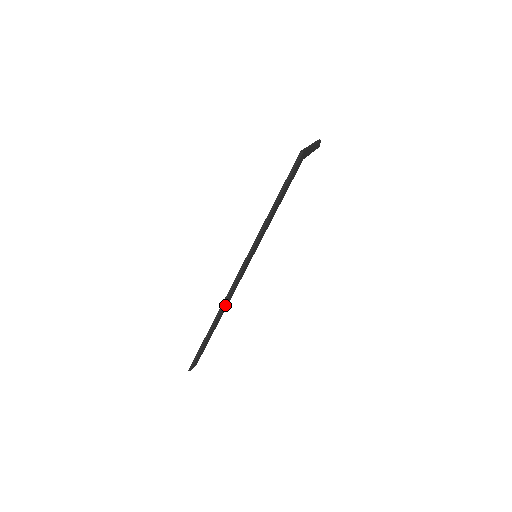
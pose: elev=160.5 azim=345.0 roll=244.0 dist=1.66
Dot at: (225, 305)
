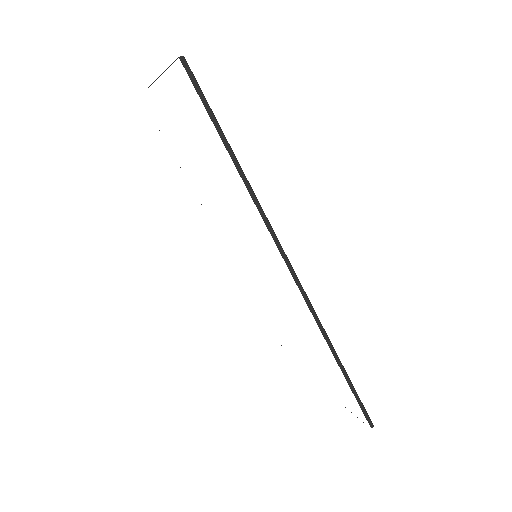
Dot at: (319, 322)
